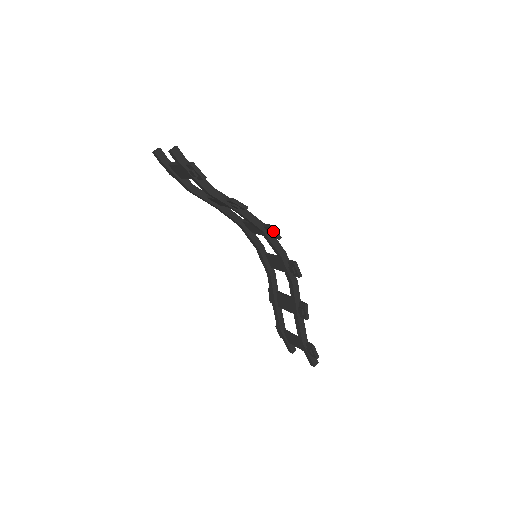
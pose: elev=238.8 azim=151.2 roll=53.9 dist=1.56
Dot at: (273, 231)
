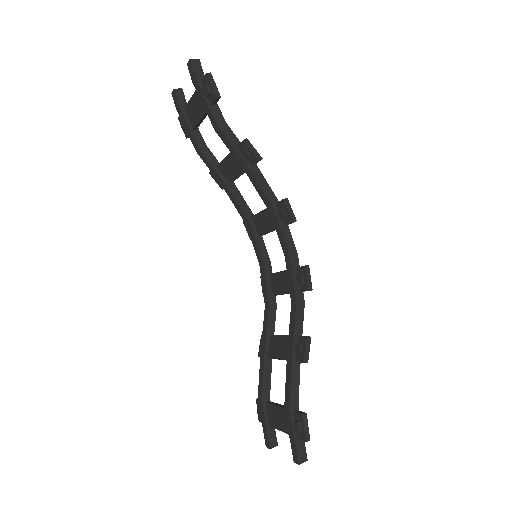
Dot at: (287, 206)
